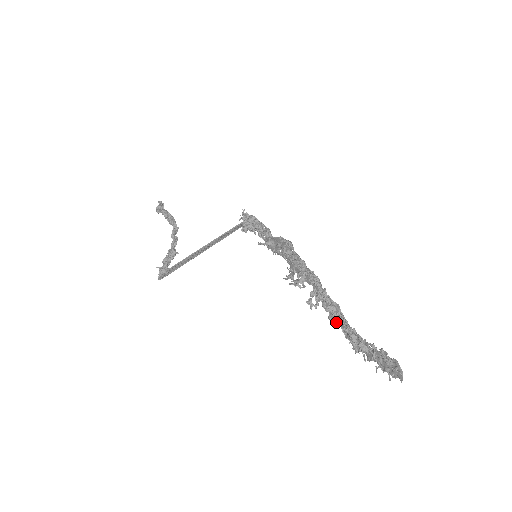
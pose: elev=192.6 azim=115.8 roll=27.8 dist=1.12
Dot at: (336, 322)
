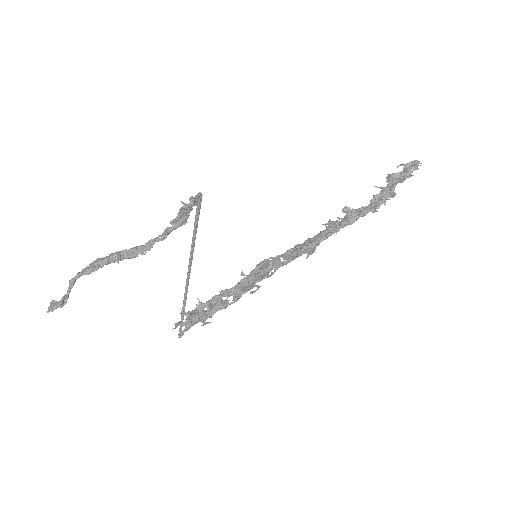
Dot at: (366, 207)
